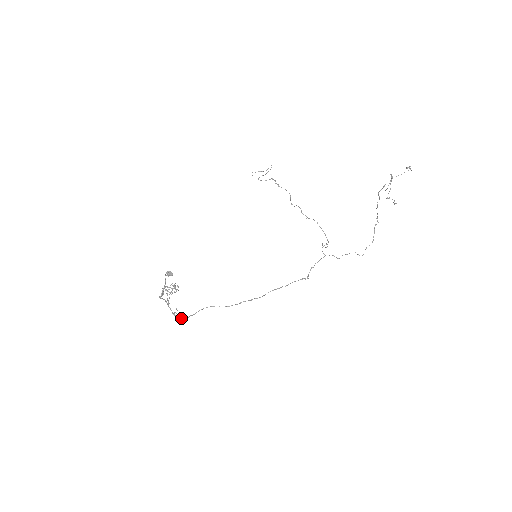
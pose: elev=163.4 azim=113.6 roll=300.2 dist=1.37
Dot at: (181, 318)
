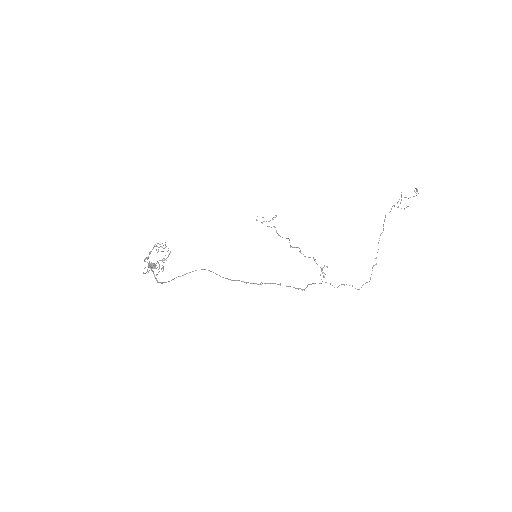
Dot at: (162, 282)
